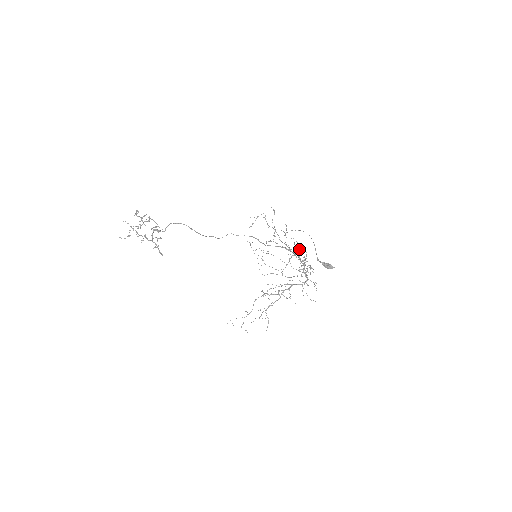
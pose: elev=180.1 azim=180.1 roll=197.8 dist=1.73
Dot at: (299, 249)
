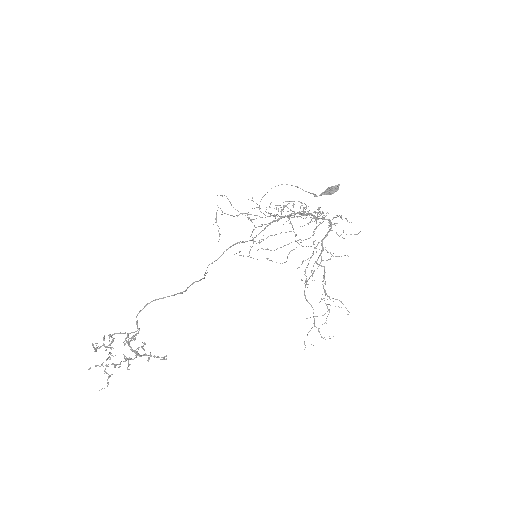
Dot at: occluded
